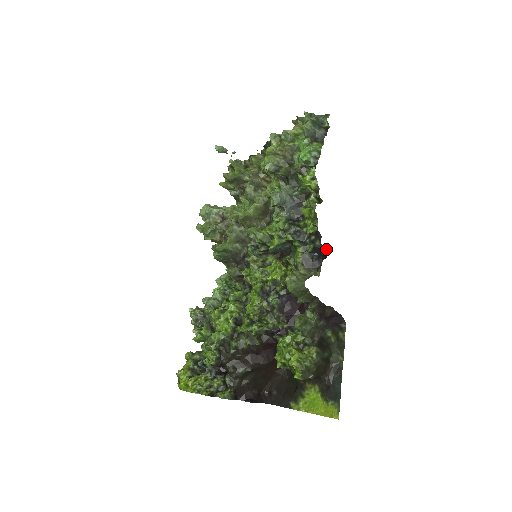
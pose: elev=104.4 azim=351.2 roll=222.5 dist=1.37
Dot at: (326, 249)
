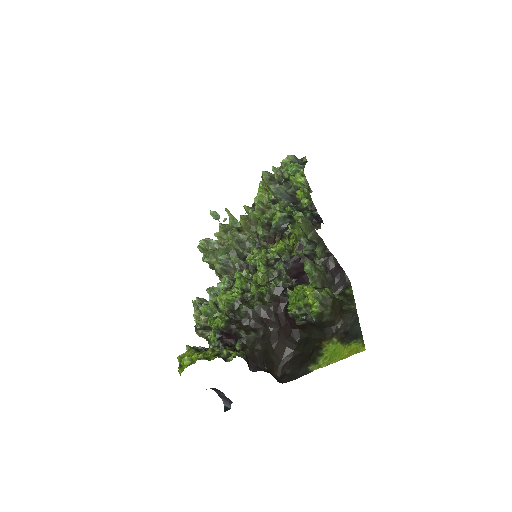
Dot at: (321, 219)
